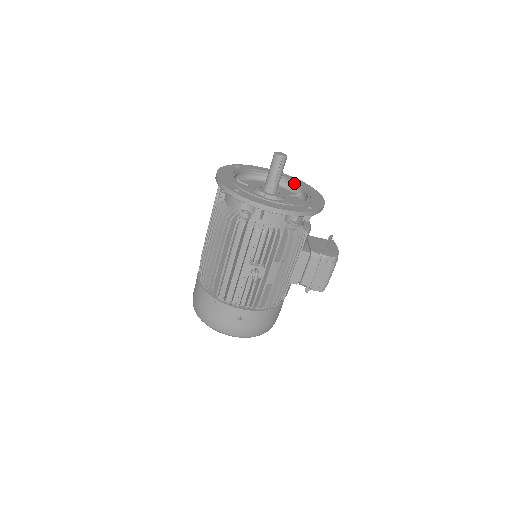
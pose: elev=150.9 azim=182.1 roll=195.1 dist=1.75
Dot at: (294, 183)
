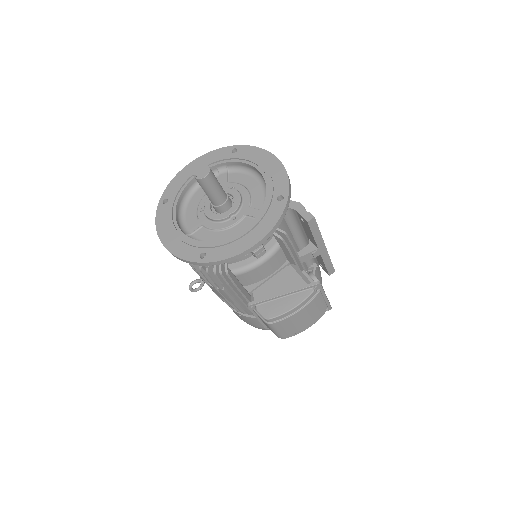
Dot at: (265, 198)
